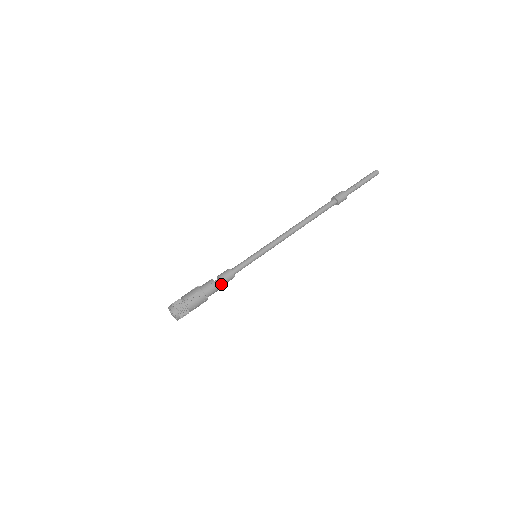
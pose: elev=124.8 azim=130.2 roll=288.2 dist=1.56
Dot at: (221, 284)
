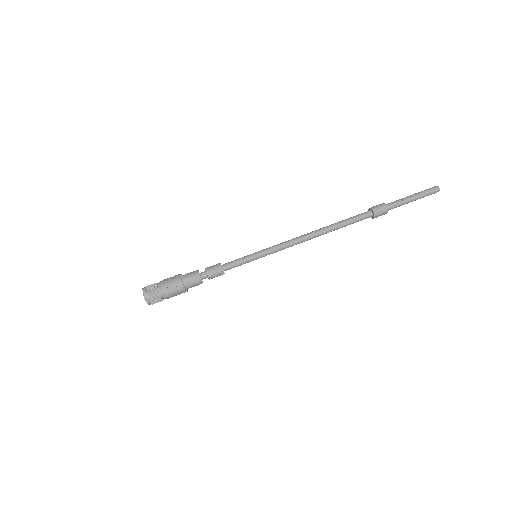
Dot at: occluded
